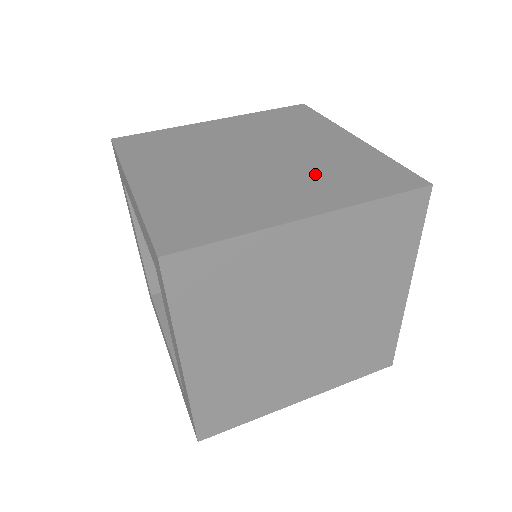
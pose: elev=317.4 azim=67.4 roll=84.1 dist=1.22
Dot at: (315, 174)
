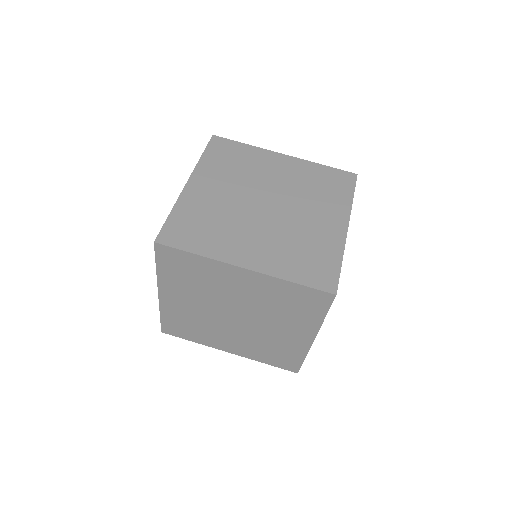
Dot at: (285, 241)
